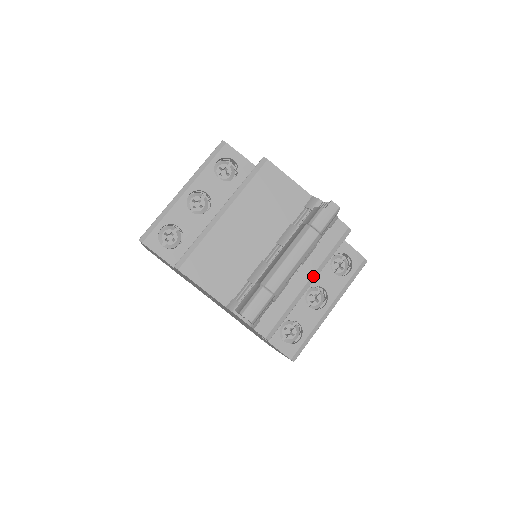
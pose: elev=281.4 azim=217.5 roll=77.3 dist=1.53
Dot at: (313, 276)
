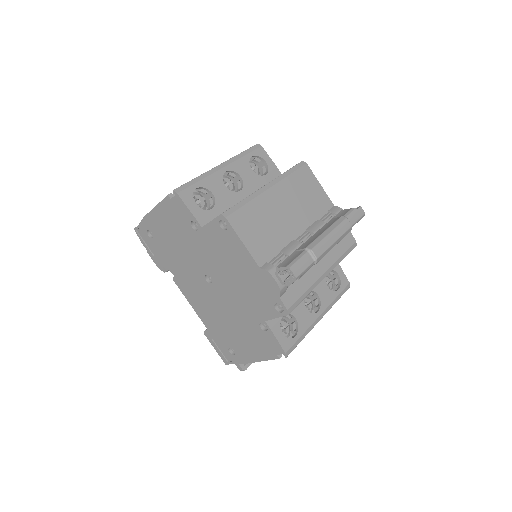
Dot at: (328, 270)
